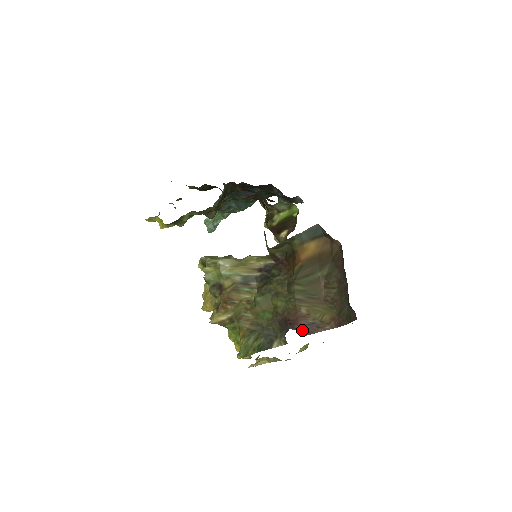
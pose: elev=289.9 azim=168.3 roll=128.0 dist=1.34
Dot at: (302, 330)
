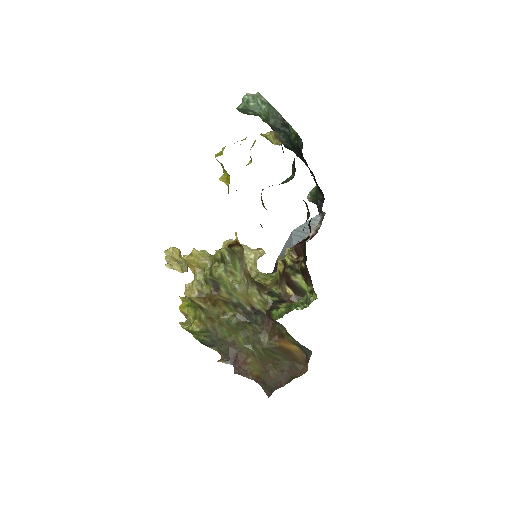
Dot at: (238, 370)
